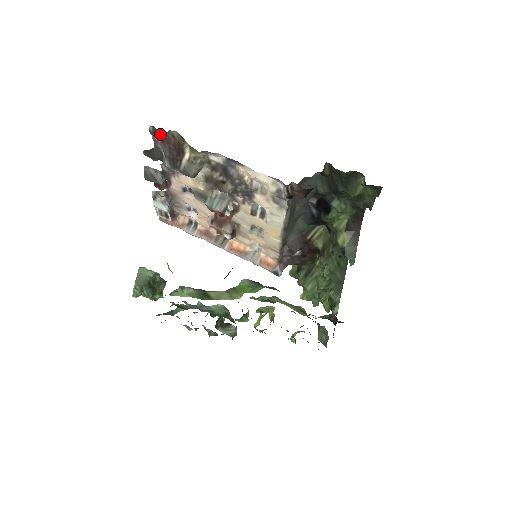
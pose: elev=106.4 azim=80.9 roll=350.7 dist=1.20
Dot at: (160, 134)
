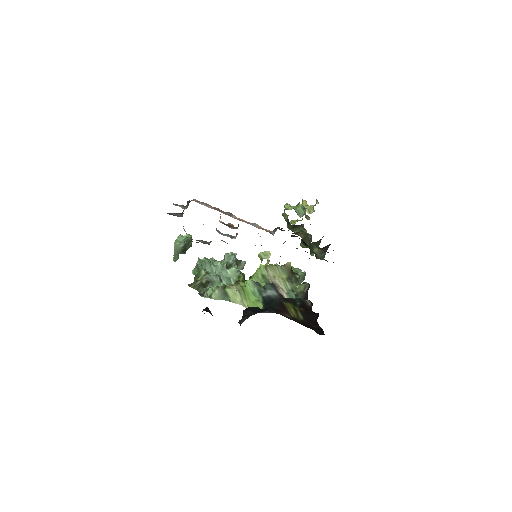
Dot at: occluded
